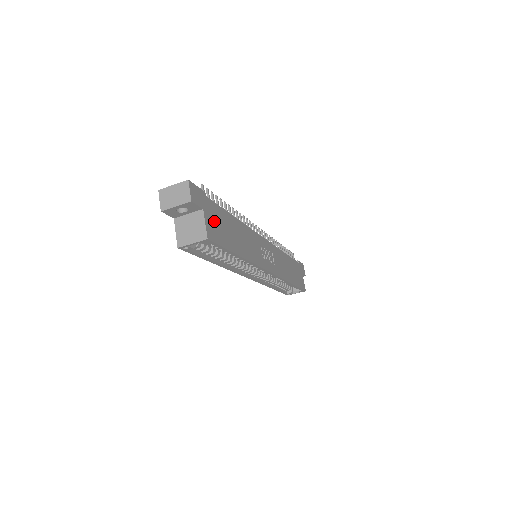
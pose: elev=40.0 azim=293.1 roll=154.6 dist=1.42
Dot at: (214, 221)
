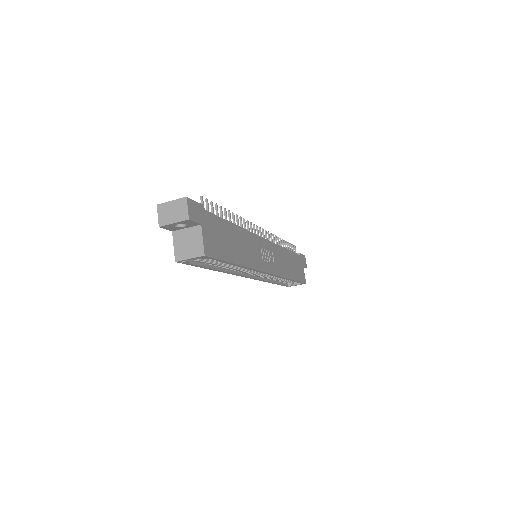
Dot at: (212, 234)
